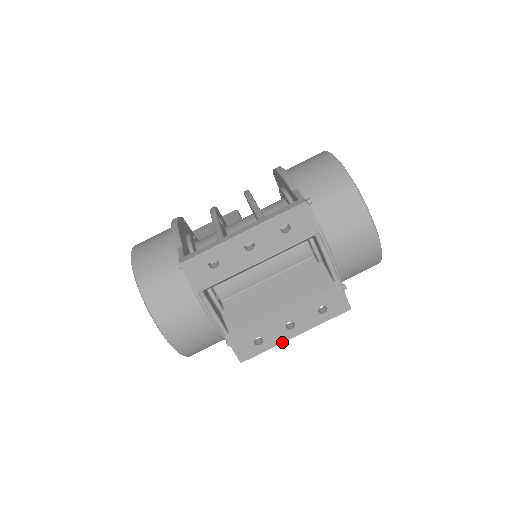
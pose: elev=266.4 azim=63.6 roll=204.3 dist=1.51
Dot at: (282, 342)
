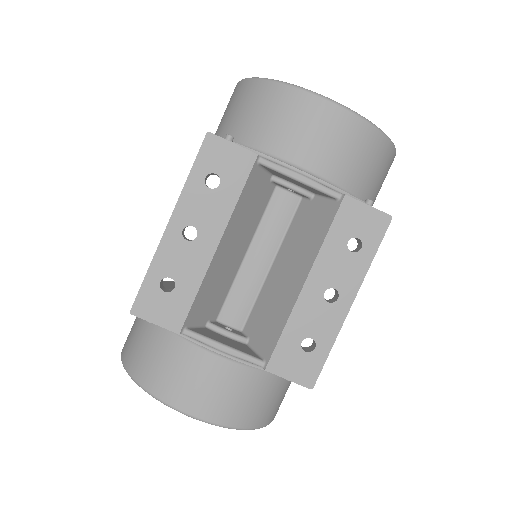
Dot at: (341, 325)
